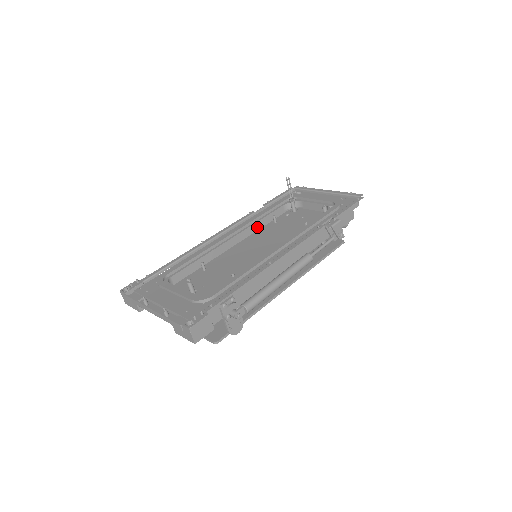
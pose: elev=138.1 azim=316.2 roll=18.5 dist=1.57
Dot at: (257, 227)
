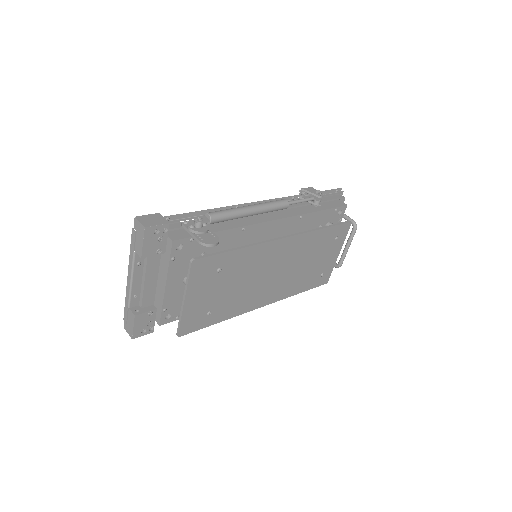
Dot at: occluded
